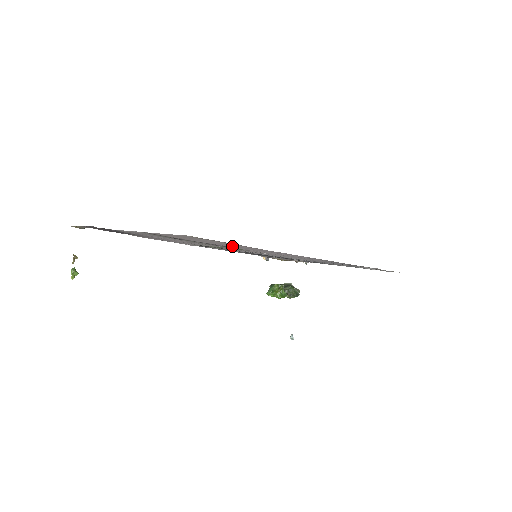
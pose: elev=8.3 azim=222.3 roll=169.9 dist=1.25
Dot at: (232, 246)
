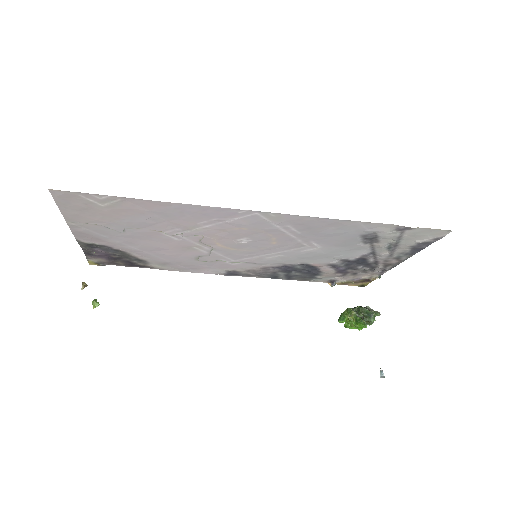
Dot at: (150, 217)
